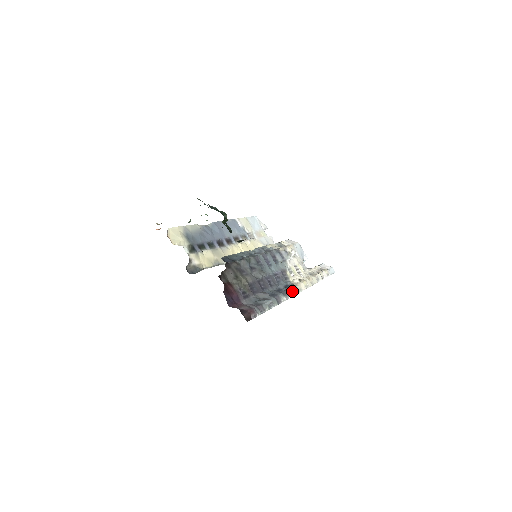
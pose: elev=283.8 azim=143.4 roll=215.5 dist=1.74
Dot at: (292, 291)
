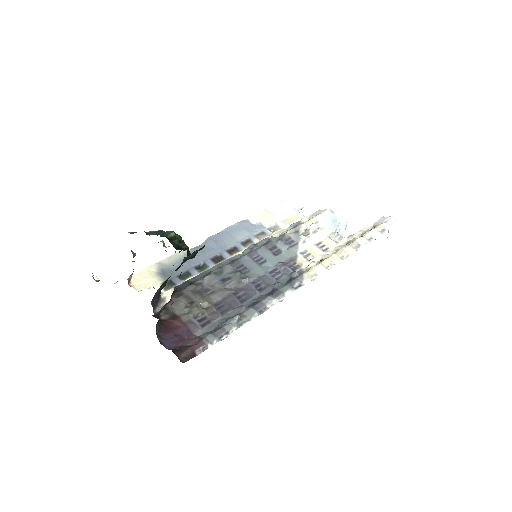
Dot at: (293, 285)
